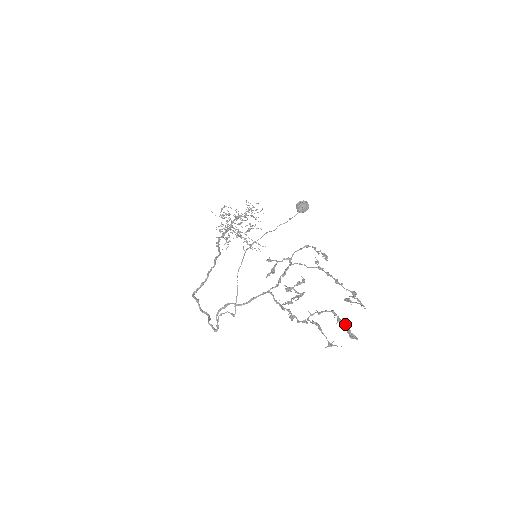
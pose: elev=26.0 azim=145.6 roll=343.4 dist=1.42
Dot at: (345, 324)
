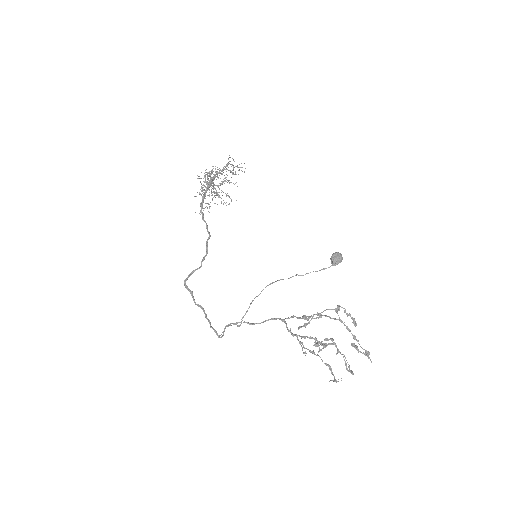
Dot at: occluded
